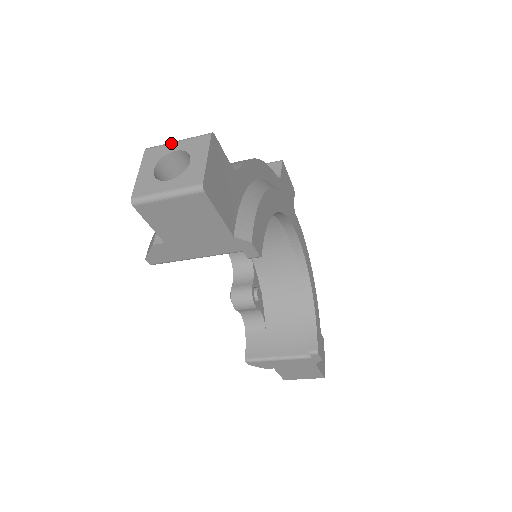
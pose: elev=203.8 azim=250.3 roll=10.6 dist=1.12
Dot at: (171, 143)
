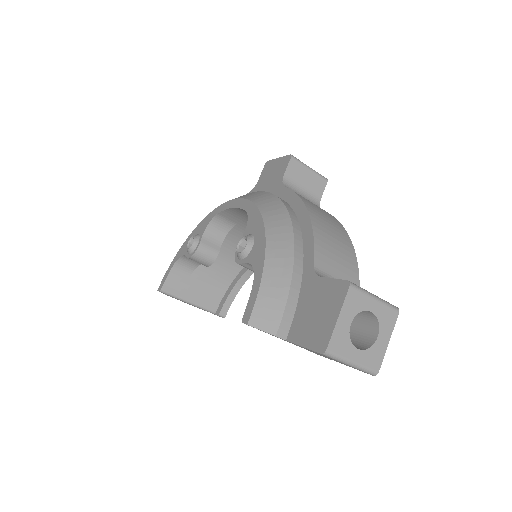
Dot at: (371, 297)
